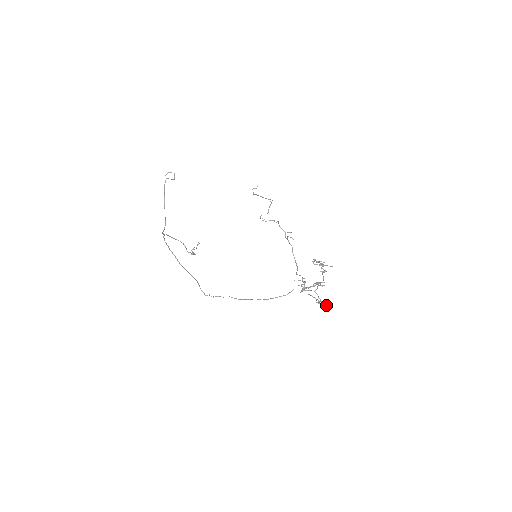
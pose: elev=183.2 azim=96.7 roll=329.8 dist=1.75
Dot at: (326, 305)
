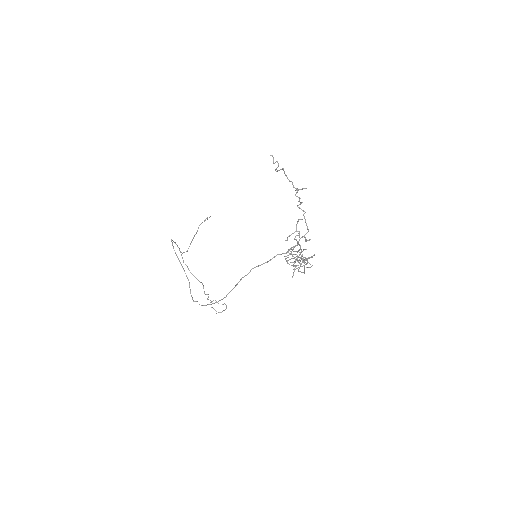
Dot at: occluded
